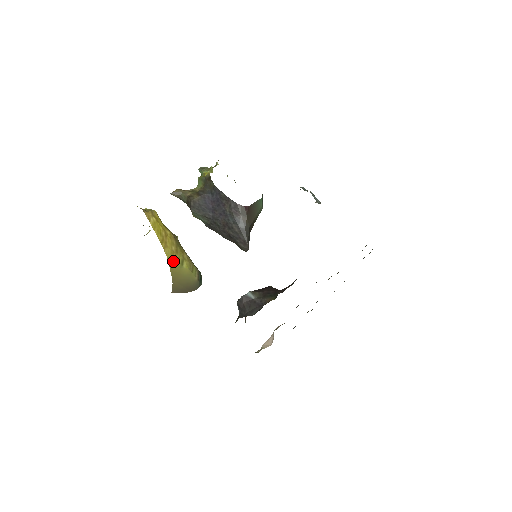
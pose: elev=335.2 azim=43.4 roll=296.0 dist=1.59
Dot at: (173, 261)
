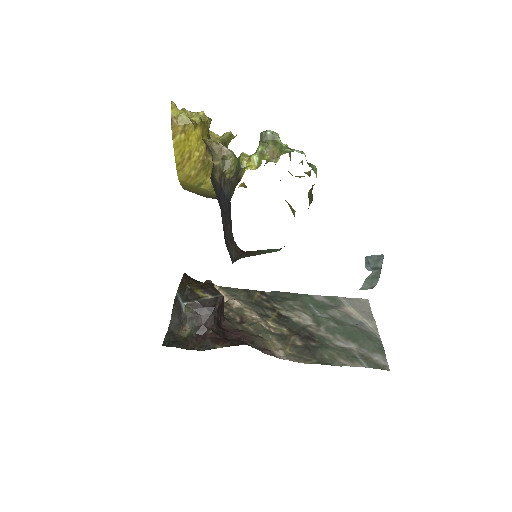
Dot at: (186, 182)
